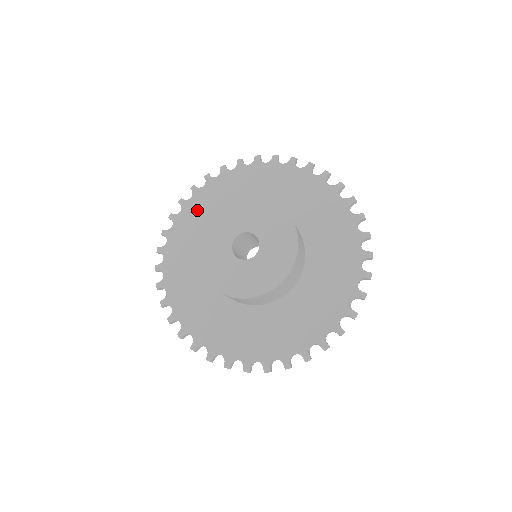
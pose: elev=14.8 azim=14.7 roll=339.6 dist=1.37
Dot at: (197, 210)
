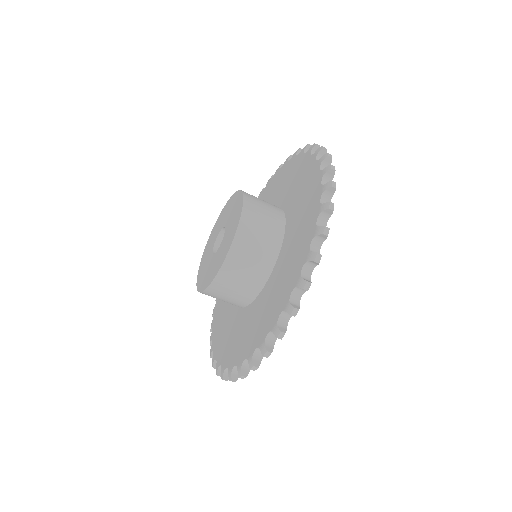
Dot at: (219, 332)
